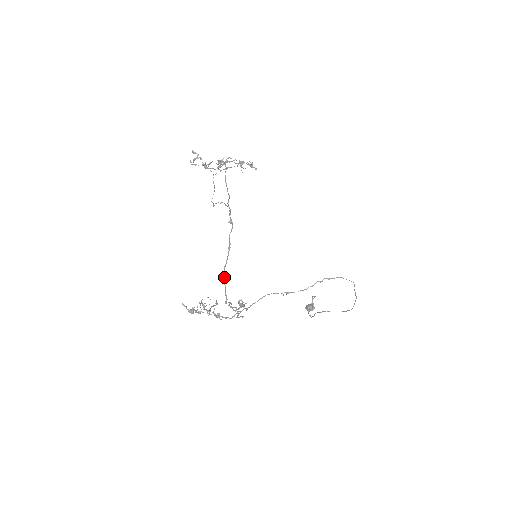
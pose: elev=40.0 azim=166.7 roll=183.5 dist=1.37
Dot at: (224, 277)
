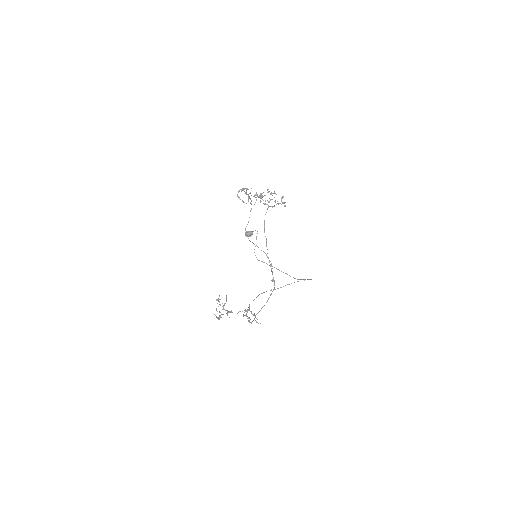
Dot at: occluded
